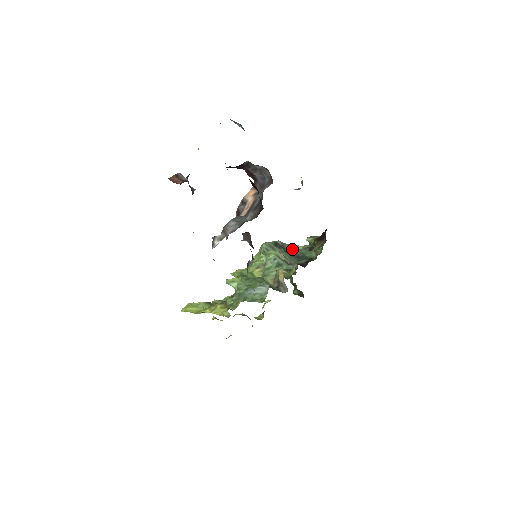
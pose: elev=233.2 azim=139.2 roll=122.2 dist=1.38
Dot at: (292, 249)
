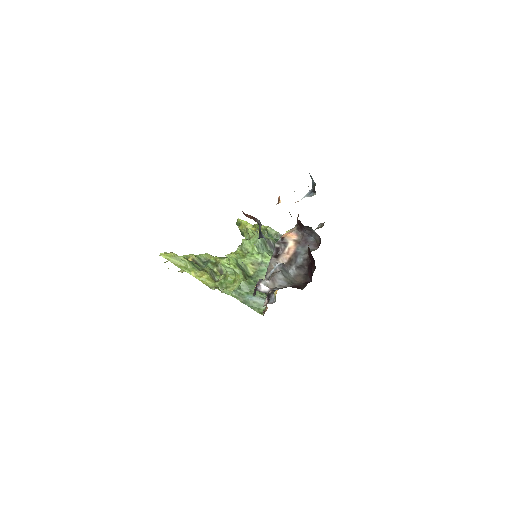
Dot at: occluded
